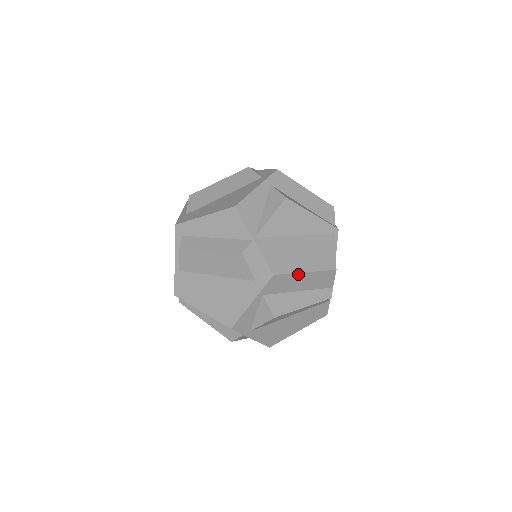
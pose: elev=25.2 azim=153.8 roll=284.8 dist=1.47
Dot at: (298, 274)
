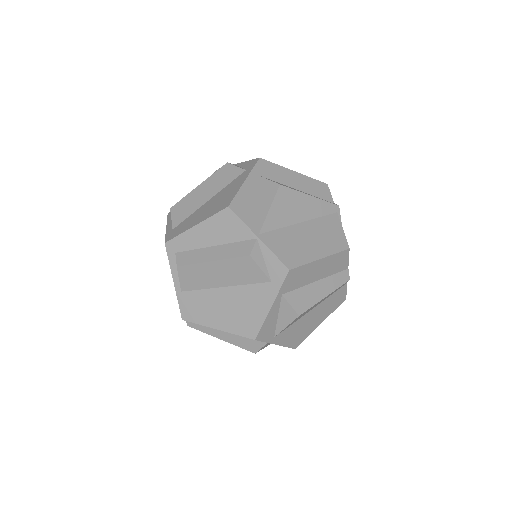
Dot at: (313, 263)
